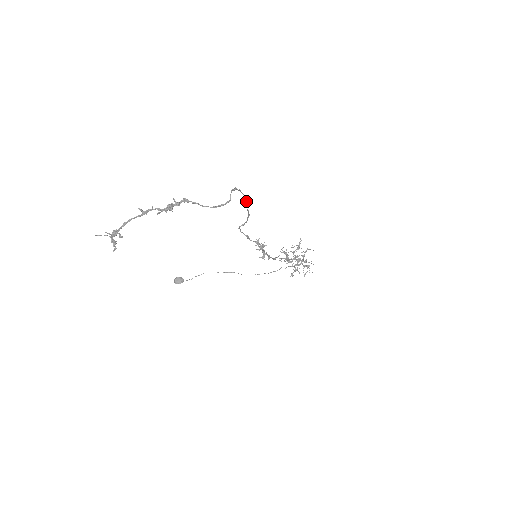
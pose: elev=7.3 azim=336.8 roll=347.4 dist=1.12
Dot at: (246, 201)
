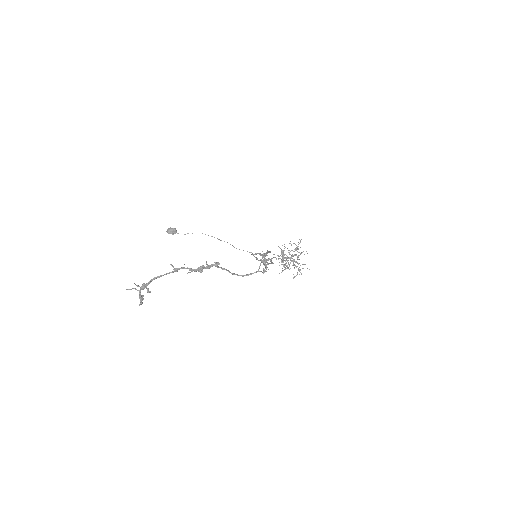
Dot at: (269, 252)
